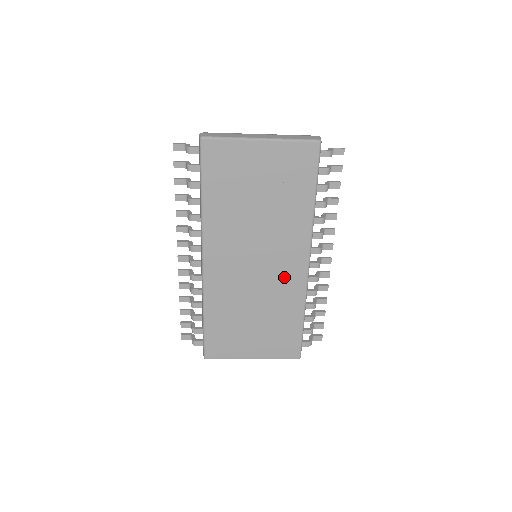
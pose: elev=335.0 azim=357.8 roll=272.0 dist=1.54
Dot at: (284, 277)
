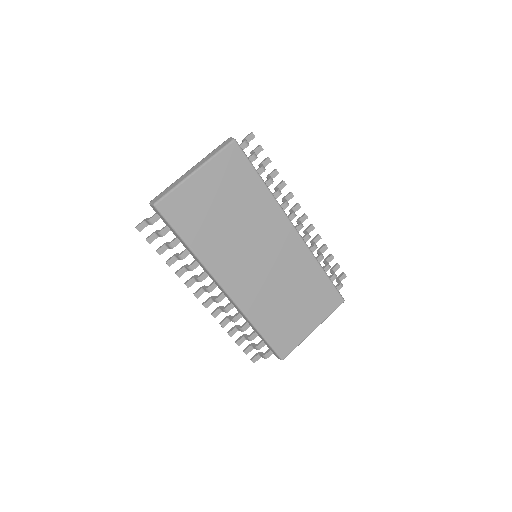
Dot at: (287, 253)
